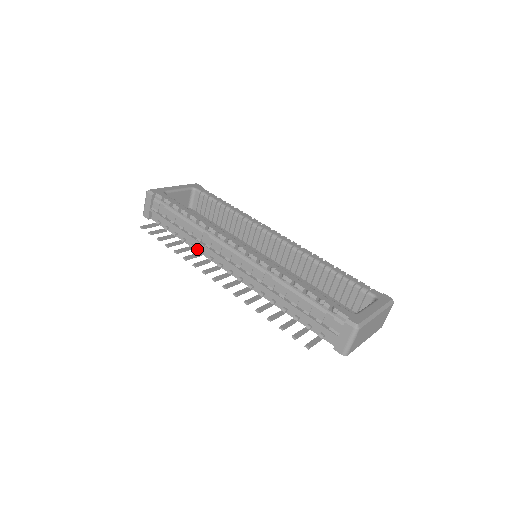
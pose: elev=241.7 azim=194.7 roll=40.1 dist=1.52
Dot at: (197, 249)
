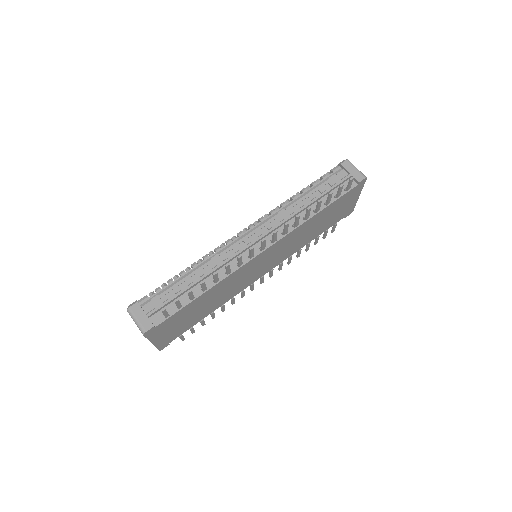
Dot at: (221, 278)
